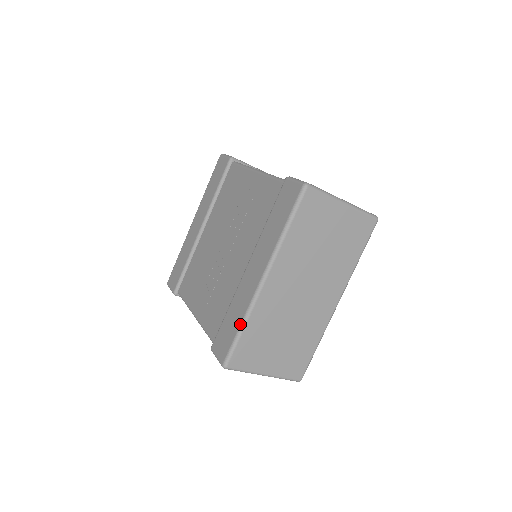
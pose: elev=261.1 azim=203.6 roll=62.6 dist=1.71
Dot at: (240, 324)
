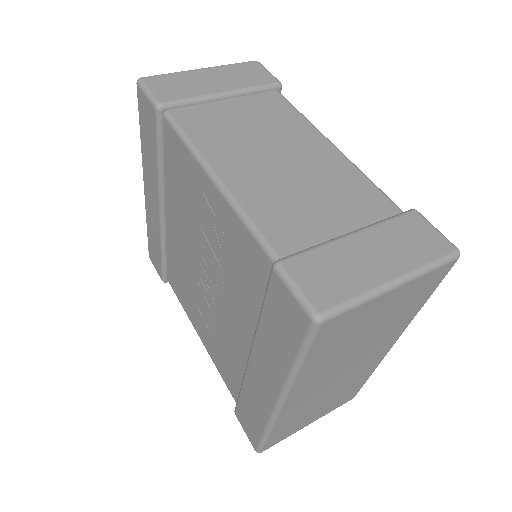
Dot at: (263, 431)
